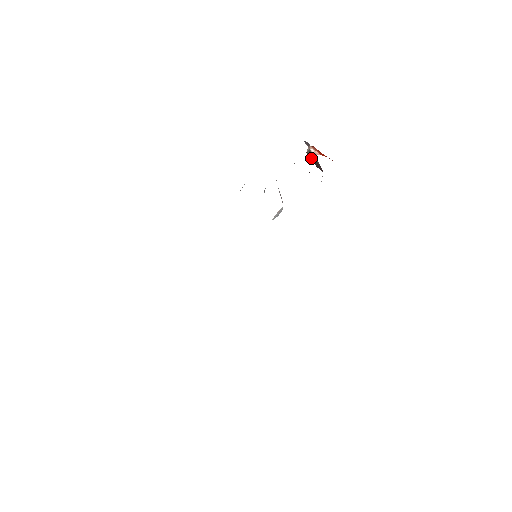
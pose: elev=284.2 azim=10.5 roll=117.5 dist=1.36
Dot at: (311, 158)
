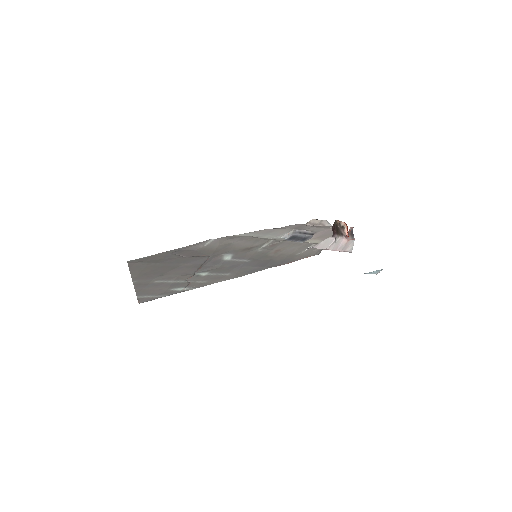
Dot at: (338, 226)
